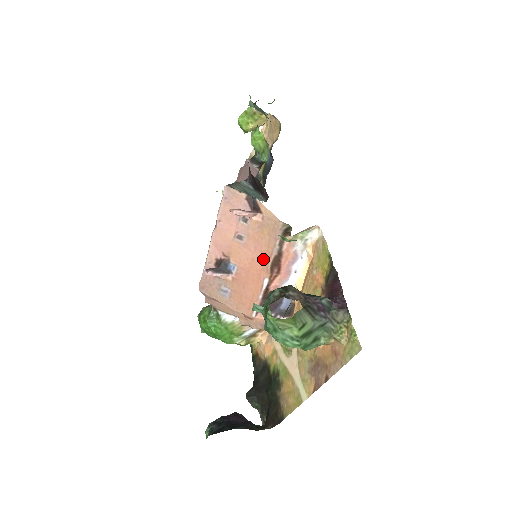
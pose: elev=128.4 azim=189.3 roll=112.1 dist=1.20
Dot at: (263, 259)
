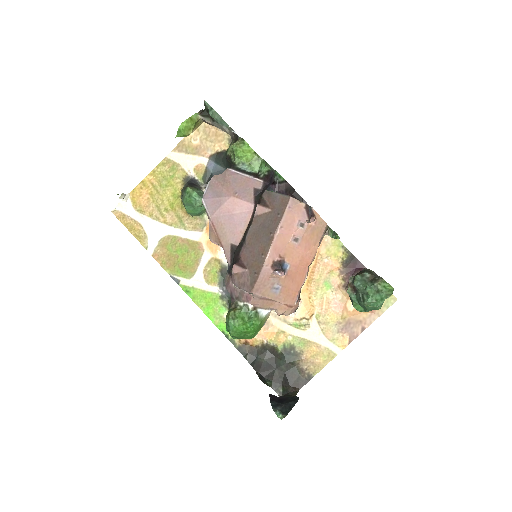
Dot at: (310, 255)
